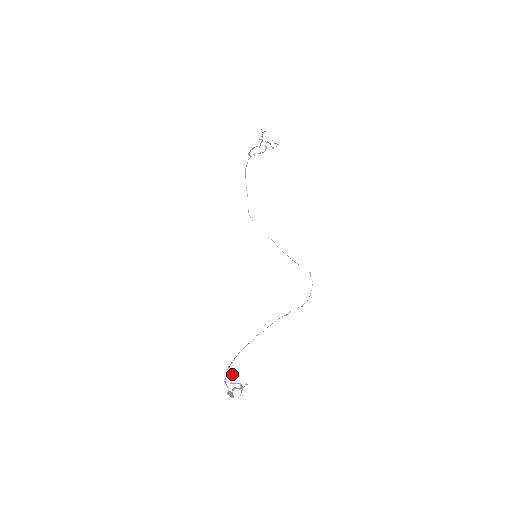
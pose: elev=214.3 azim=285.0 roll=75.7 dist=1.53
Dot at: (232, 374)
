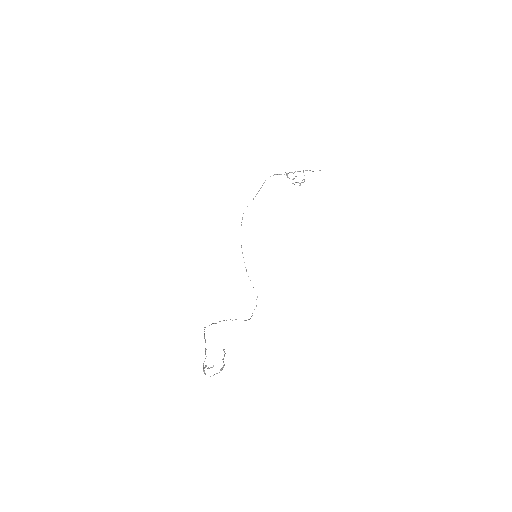
Dot at: occluded
